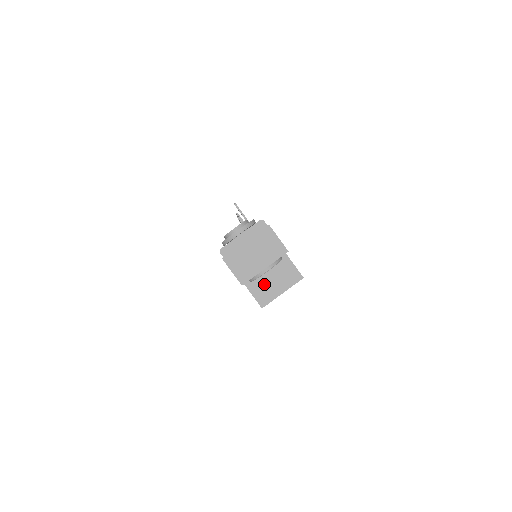
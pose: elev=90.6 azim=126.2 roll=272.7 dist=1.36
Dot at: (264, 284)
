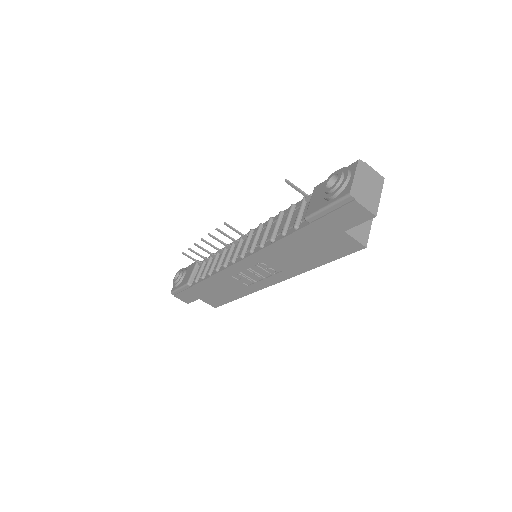
Dot at: (357, 227)
